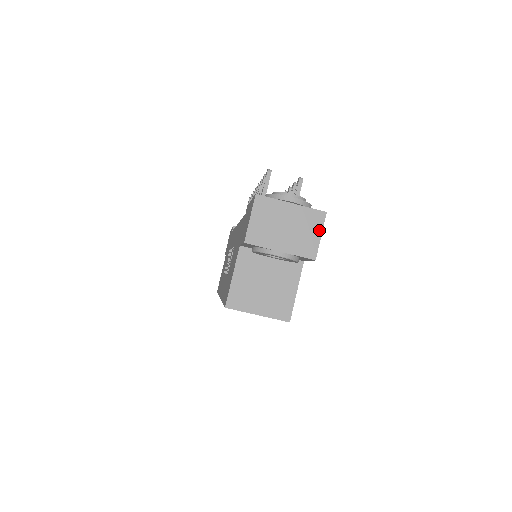
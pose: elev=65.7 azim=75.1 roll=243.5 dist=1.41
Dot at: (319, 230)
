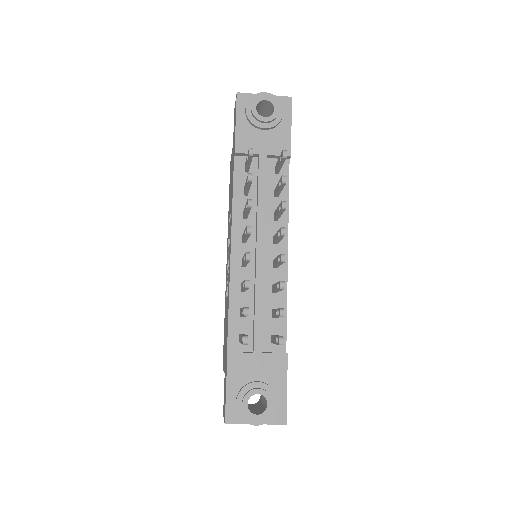
Dot at: occluded
